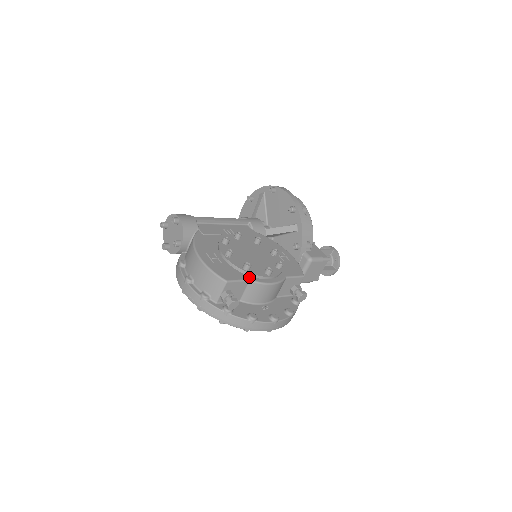
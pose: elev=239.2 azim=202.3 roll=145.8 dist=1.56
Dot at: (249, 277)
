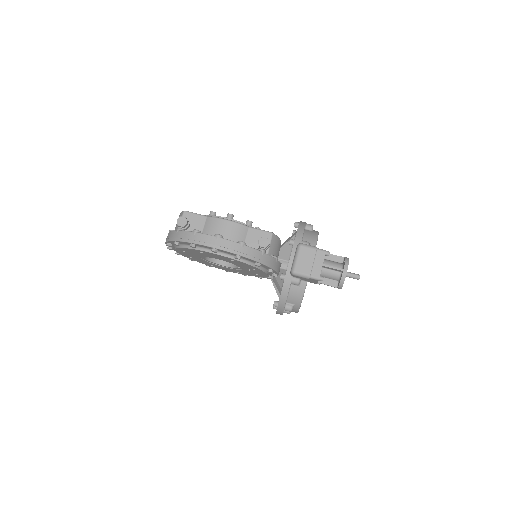
Dot at: occluded
